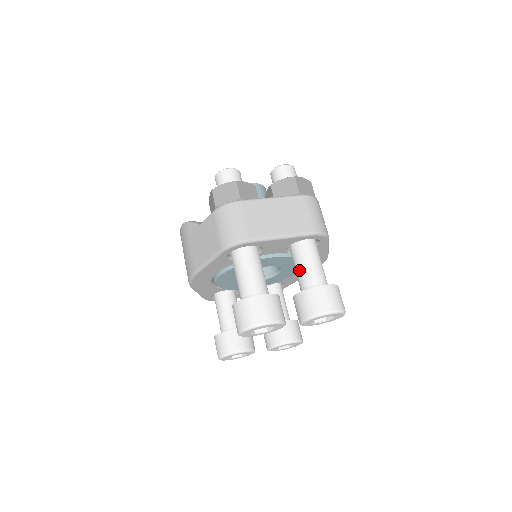
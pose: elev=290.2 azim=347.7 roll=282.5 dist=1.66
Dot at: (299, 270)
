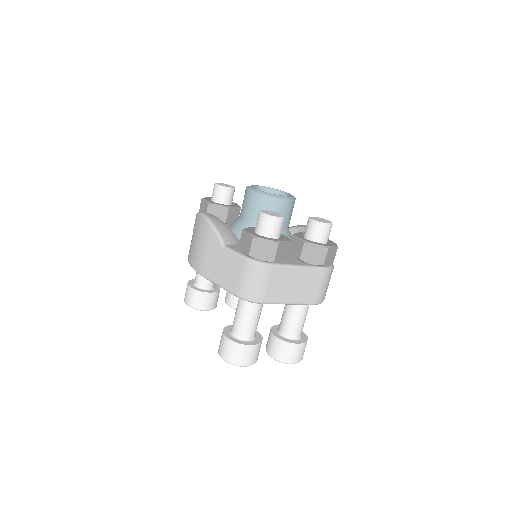
Dot at: (287, 318)
